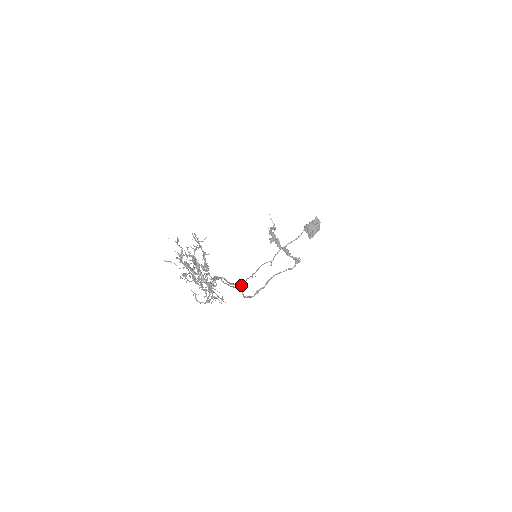
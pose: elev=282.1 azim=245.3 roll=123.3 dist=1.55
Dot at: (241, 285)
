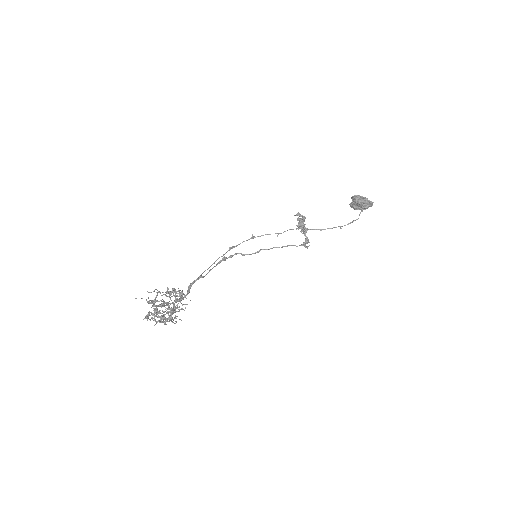
Dot at: (230, 249)
